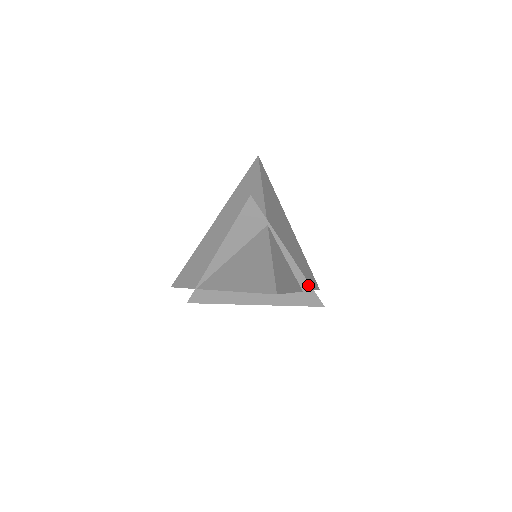
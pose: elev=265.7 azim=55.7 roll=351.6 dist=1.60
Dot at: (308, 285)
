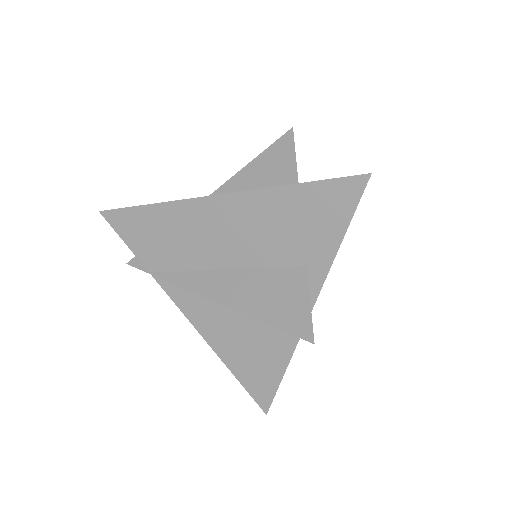
Dot at: occluded
